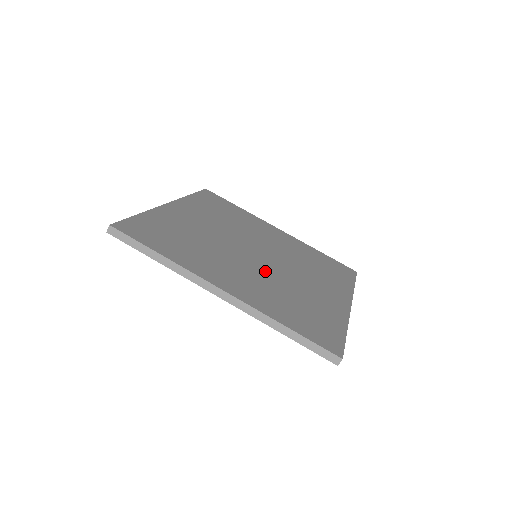
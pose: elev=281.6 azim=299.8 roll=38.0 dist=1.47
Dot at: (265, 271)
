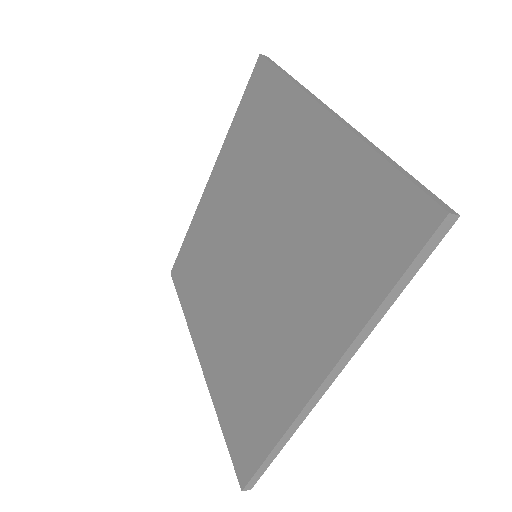
Dot at: occluded
